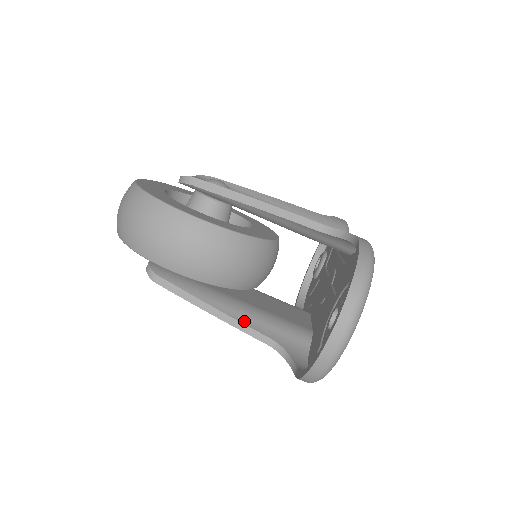
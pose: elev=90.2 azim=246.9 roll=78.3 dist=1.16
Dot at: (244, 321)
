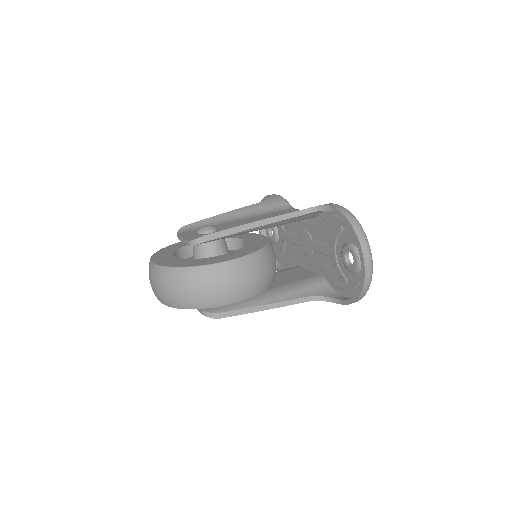
Dot at: (287, 299)
